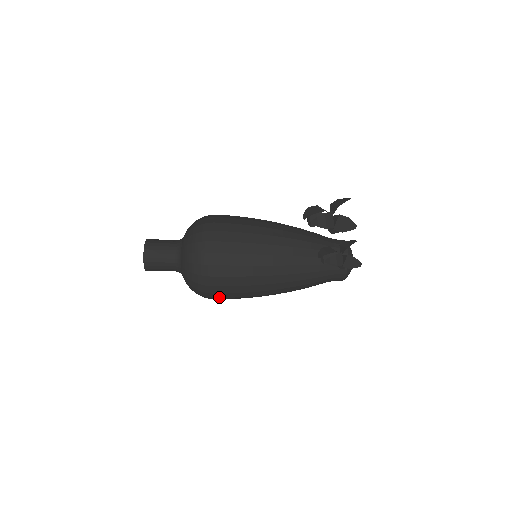
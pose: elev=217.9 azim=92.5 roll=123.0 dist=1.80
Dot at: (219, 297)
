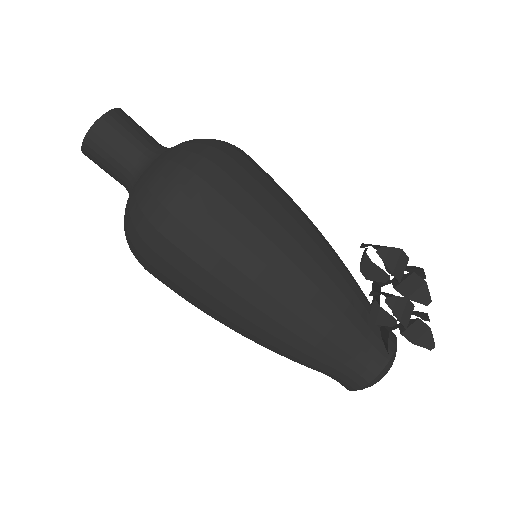
Dot at: (175, 241)
